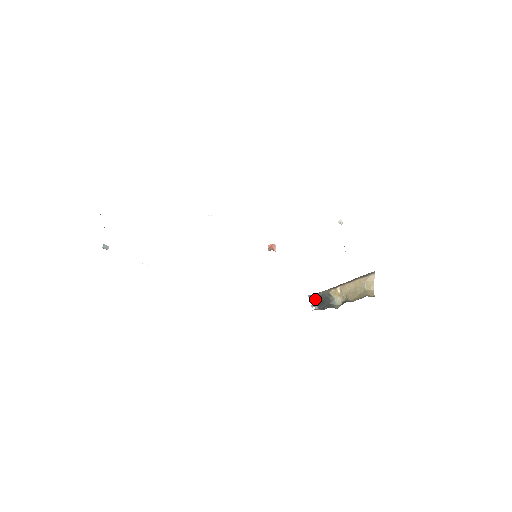
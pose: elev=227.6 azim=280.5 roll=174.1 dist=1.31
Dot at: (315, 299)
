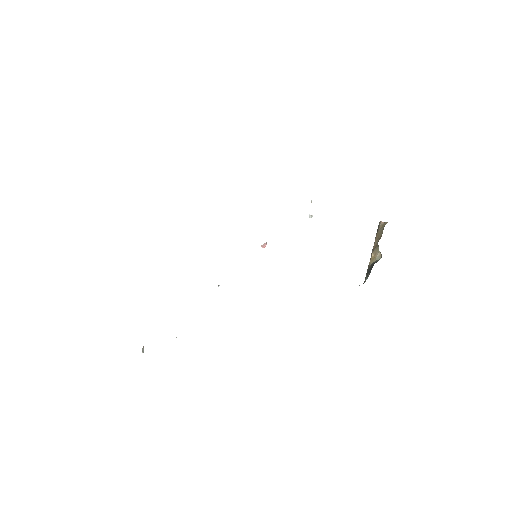
Dot at: occluded
